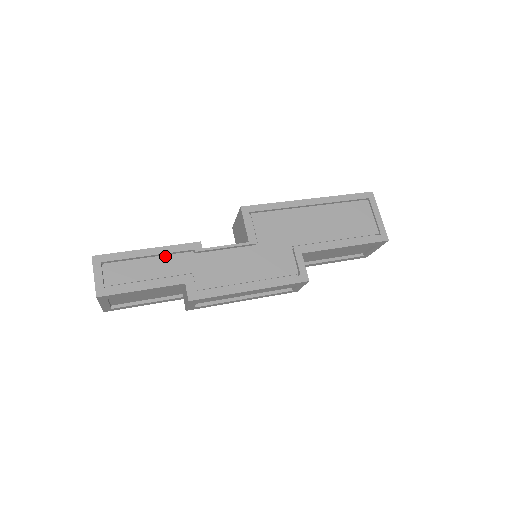
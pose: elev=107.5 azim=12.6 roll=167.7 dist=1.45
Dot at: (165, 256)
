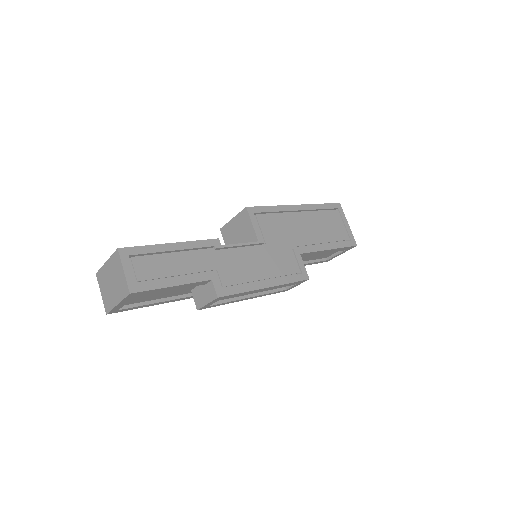
Dot at: (189, 251)
